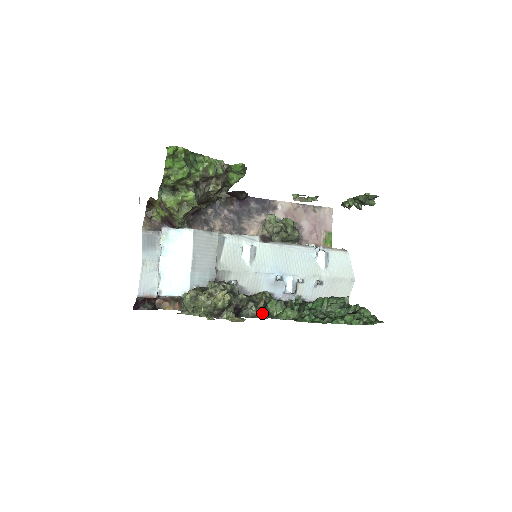
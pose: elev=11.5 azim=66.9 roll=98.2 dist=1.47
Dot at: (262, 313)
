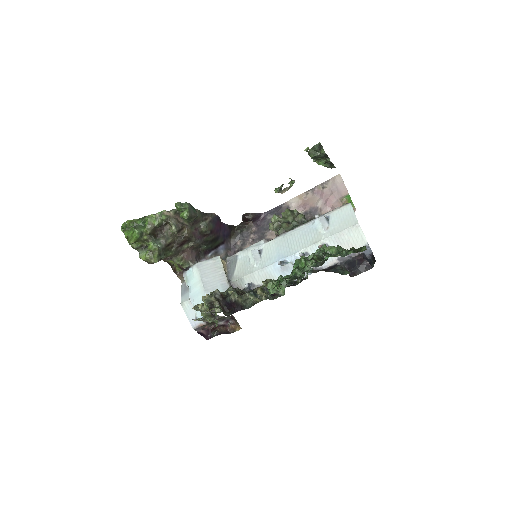
Dot at: occluded
